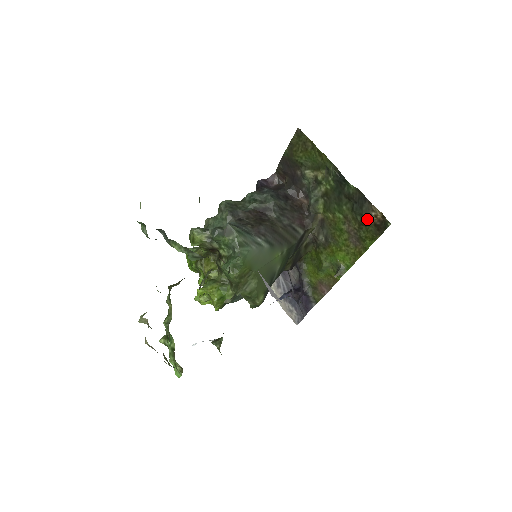
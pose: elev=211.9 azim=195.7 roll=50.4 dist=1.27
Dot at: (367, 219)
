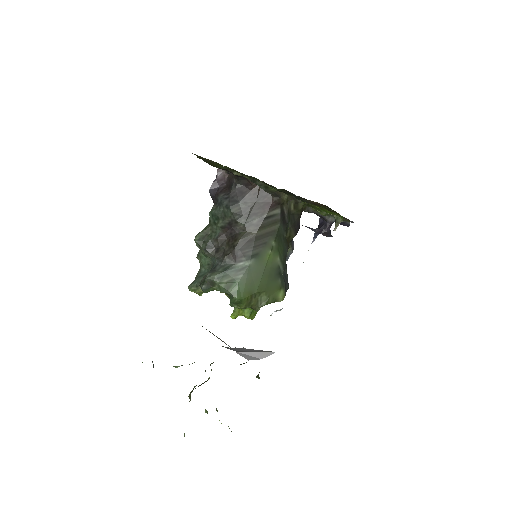
Dot at: occluded
